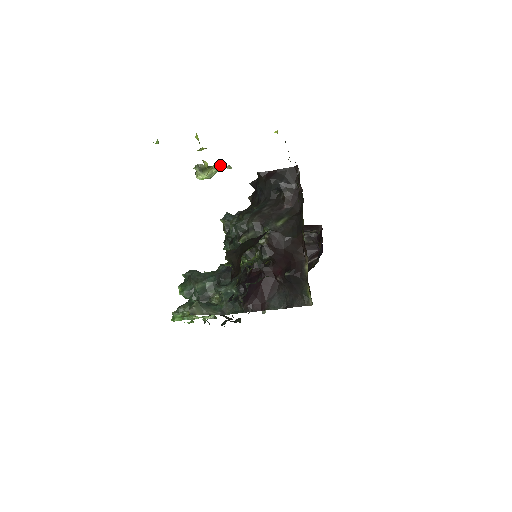
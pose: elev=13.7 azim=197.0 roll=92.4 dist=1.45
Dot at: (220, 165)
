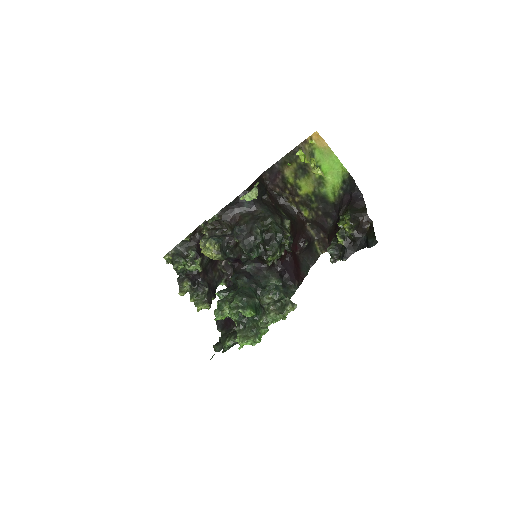
Dot at: (258, 183)
